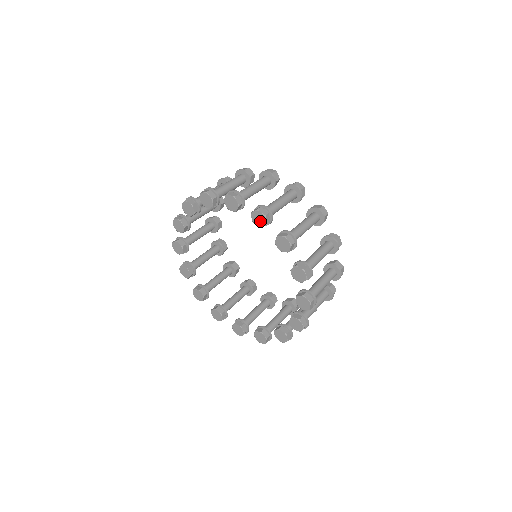
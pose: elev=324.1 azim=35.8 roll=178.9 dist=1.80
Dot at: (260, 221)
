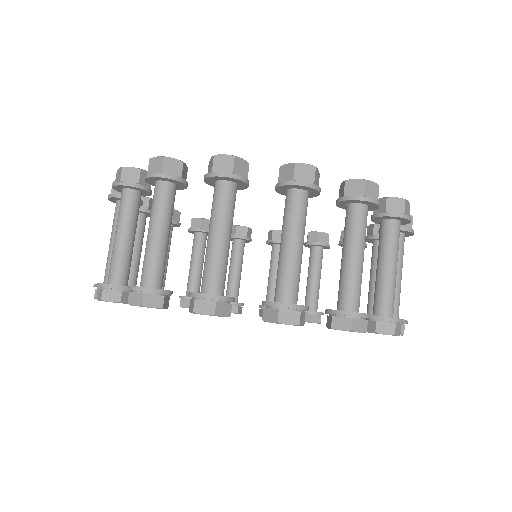
Dot at: occluded
